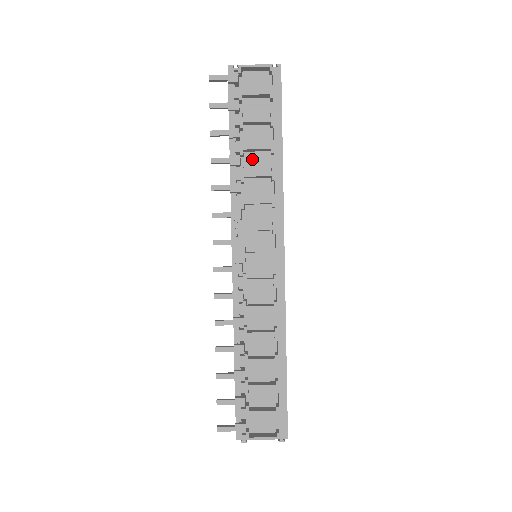
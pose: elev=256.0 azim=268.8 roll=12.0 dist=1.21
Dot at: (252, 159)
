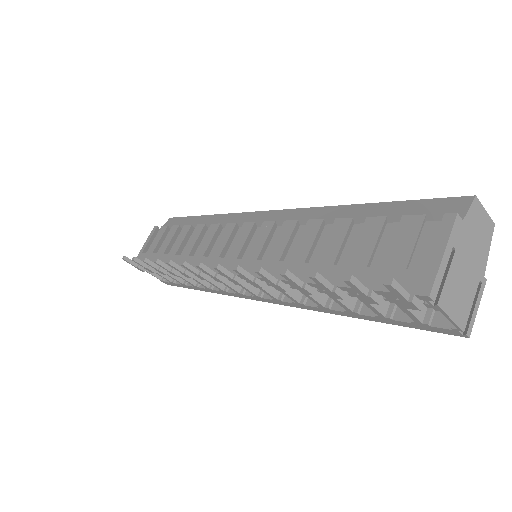
Dot at: occluded
